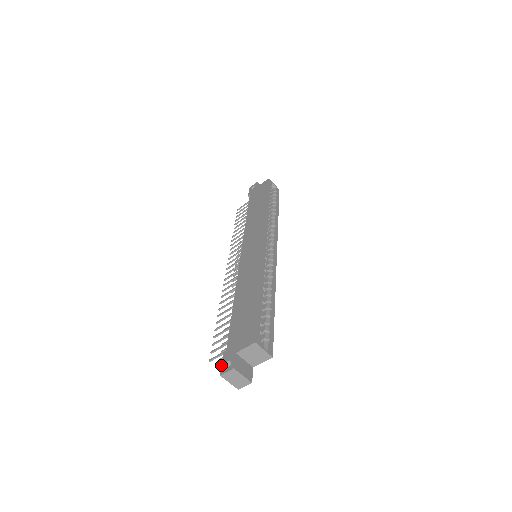
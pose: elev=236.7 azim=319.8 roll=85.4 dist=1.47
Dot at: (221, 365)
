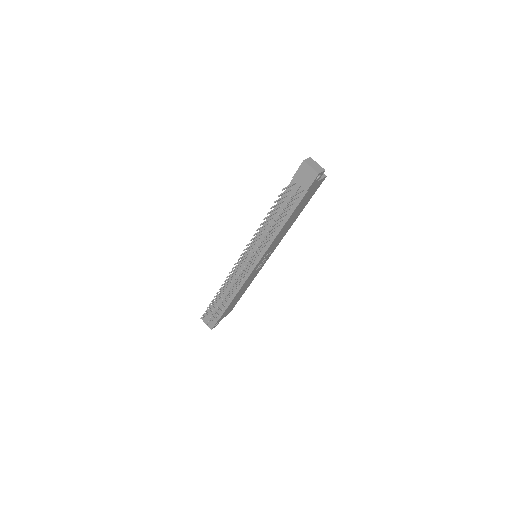
Dot at: occluded
